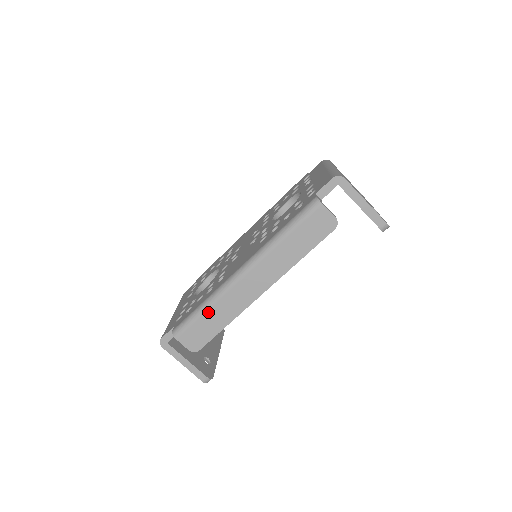
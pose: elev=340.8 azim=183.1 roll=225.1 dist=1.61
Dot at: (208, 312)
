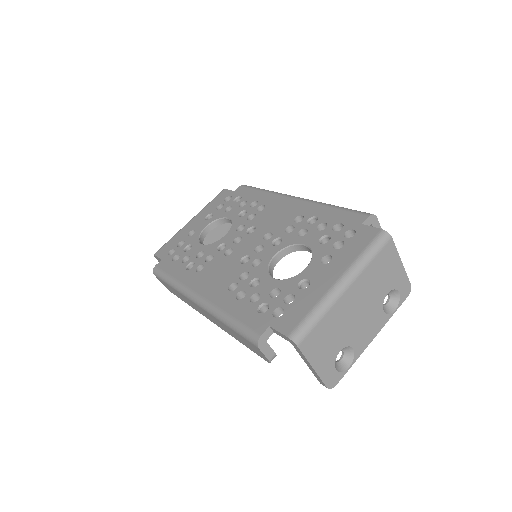
Dot at: (173, 289)
